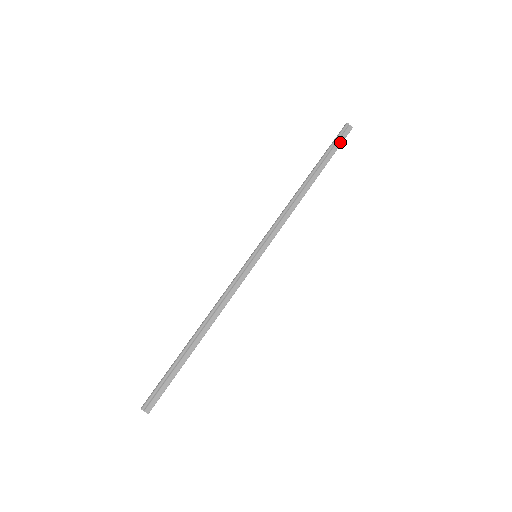
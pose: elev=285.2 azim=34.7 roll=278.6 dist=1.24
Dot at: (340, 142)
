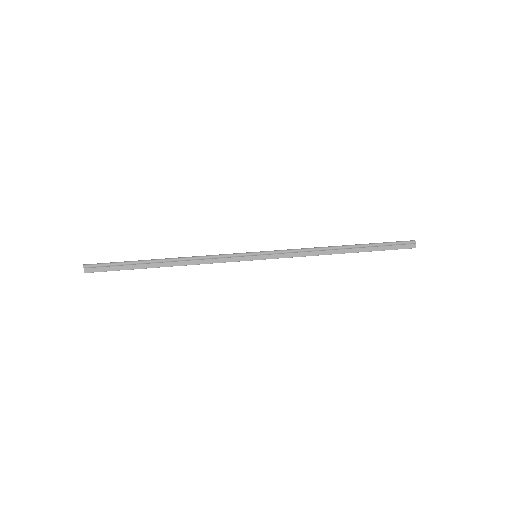
Dot at: (395, 248)
